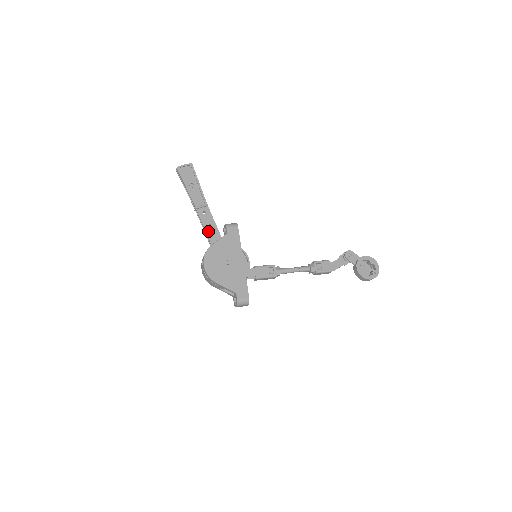
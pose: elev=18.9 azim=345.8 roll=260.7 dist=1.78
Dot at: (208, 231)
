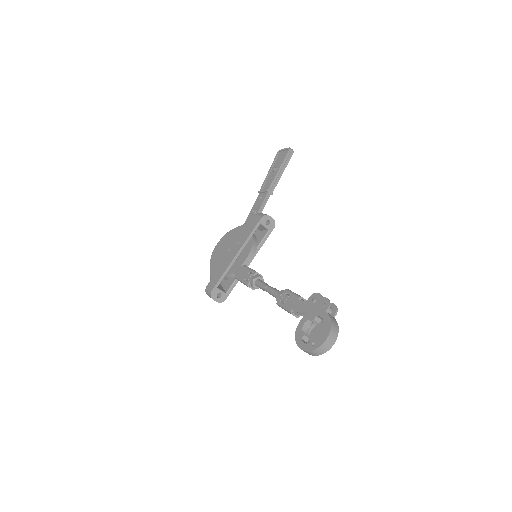
Dot at: (249, 216)
